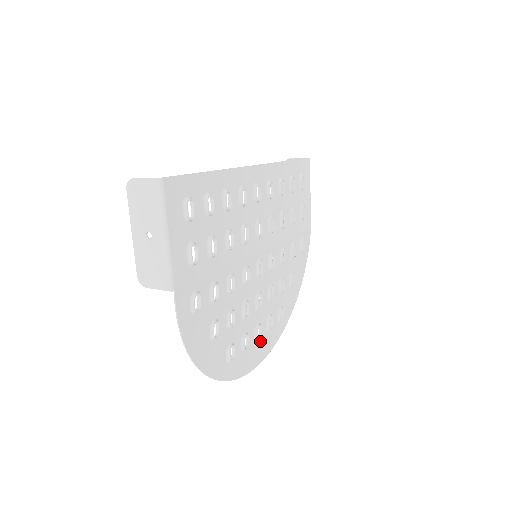
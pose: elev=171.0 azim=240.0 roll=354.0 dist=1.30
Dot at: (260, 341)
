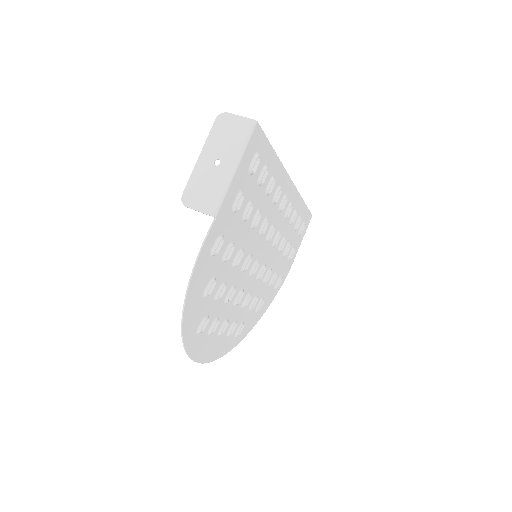
Dot at: (219, 339)
